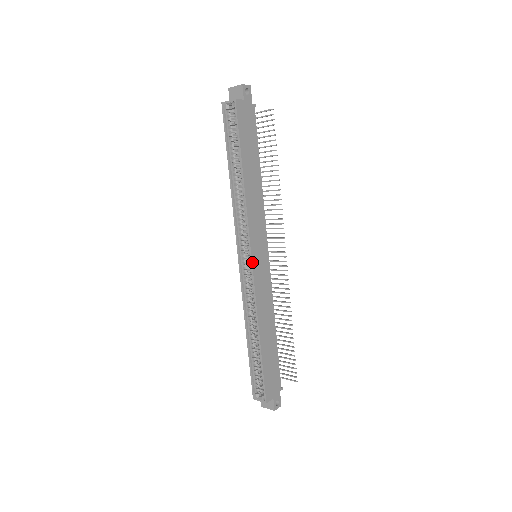
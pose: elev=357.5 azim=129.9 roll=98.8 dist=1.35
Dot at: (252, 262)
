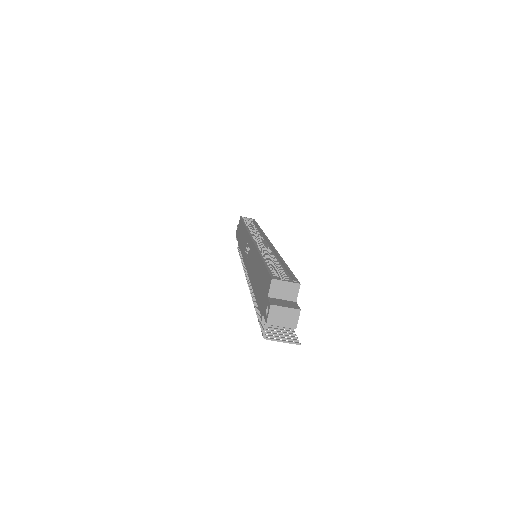
Dot at: occluded
